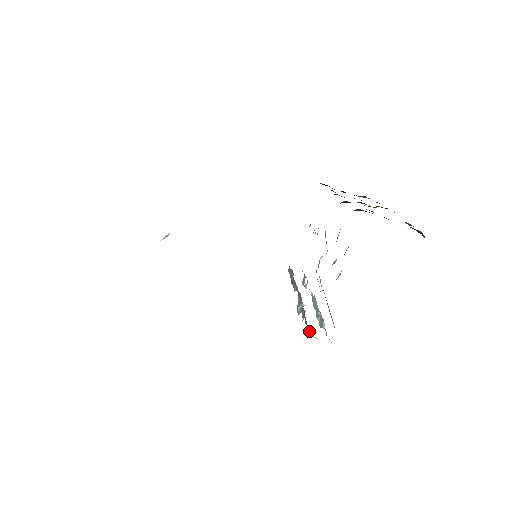
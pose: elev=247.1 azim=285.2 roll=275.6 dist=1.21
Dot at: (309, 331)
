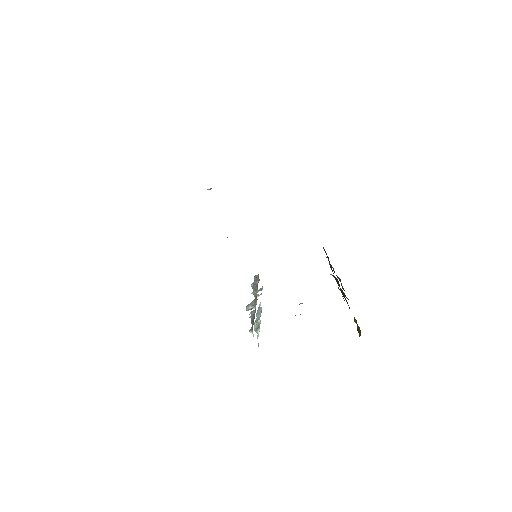
Dot at: occluded
